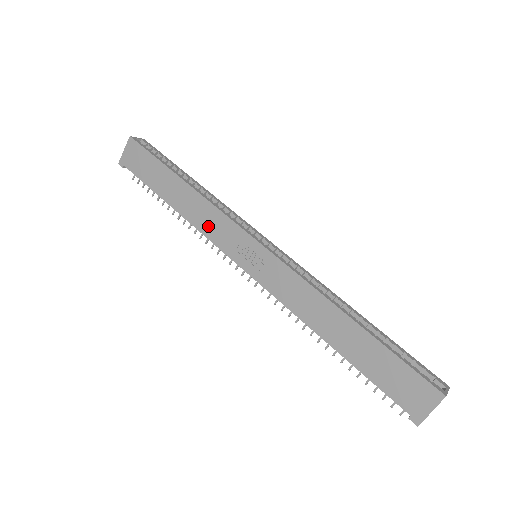
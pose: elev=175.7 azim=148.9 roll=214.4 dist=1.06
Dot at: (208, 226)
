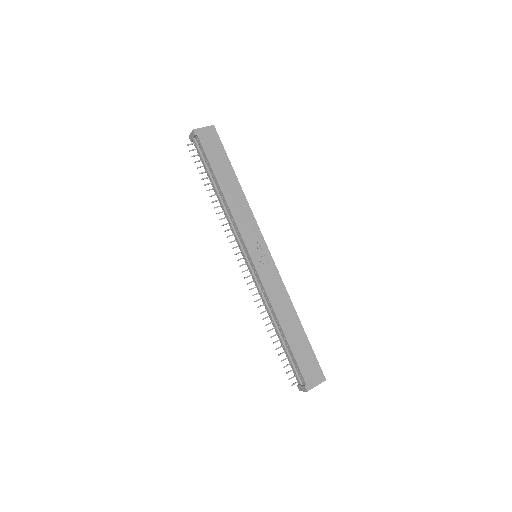
Dot at: (241, 219)
